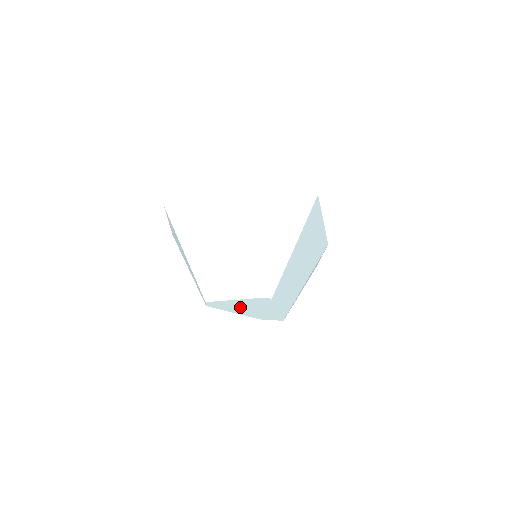
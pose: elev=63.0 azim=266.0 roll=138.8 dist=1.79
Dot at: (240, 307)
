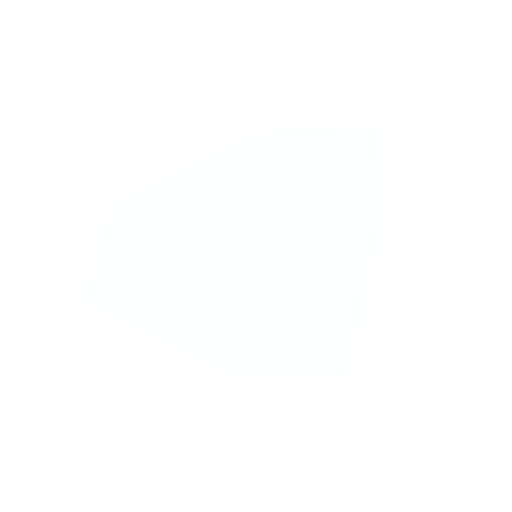
Dot at: occluded
